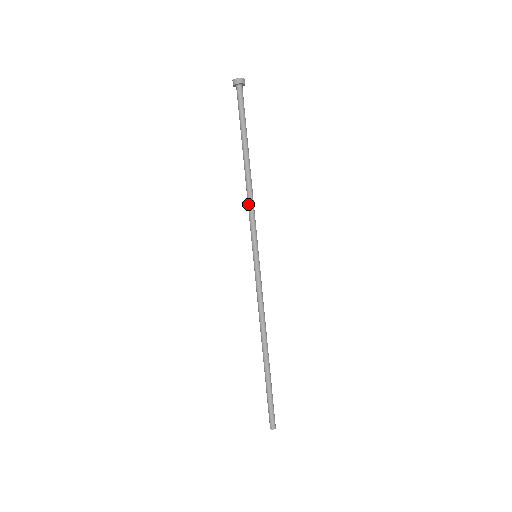
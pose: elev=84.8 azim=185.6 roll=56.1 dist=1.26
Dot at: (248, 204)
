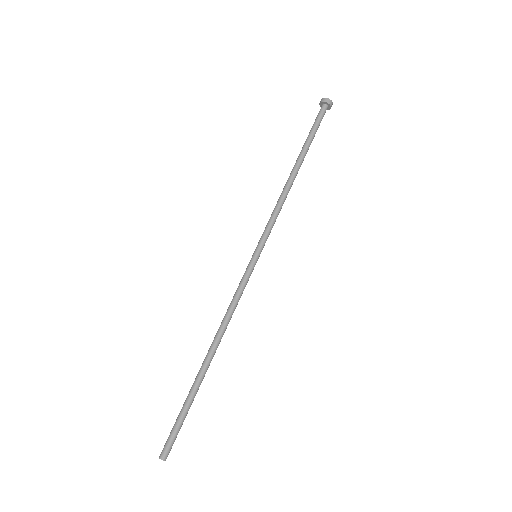
Dot at: (276, 204)
